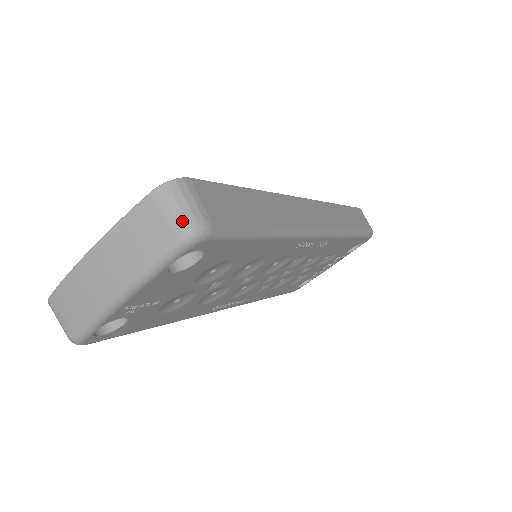
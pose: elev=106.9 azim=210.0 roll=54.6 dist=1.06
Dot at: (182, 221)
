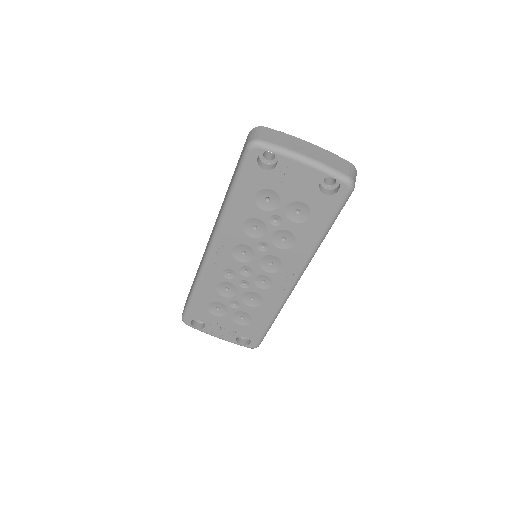
Dot at: (353, 177)
